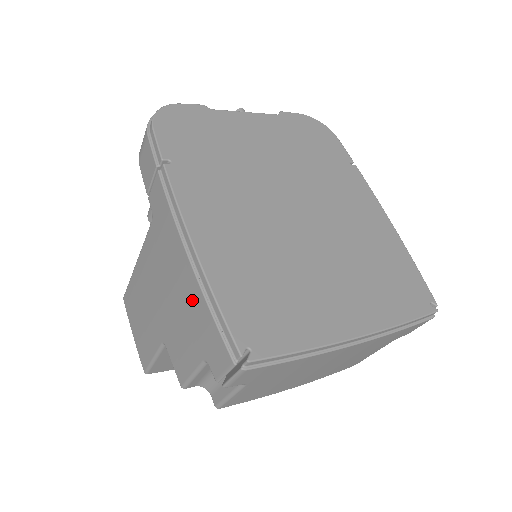
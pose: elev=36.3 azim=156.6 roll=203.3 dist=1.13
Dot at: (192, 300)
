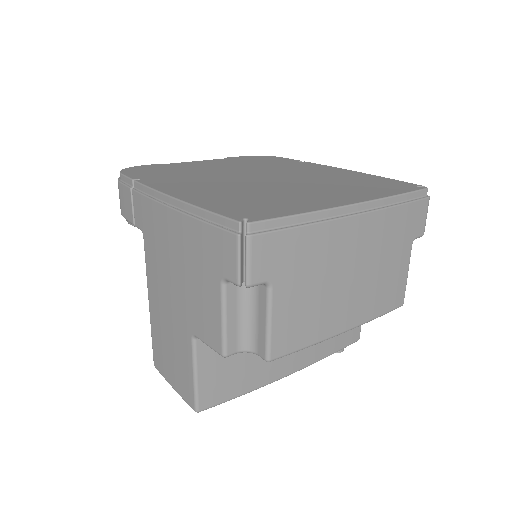
Dot at: (189, 240)
